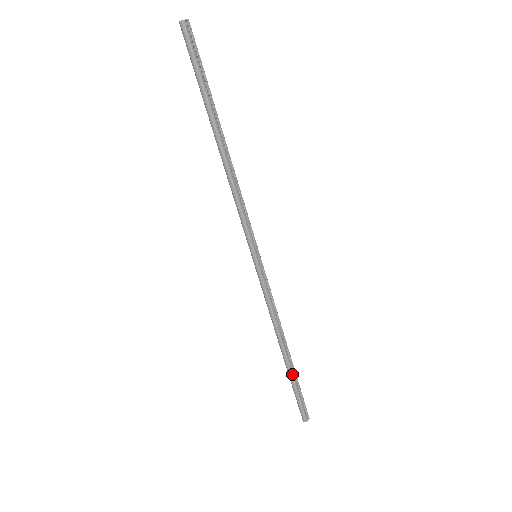
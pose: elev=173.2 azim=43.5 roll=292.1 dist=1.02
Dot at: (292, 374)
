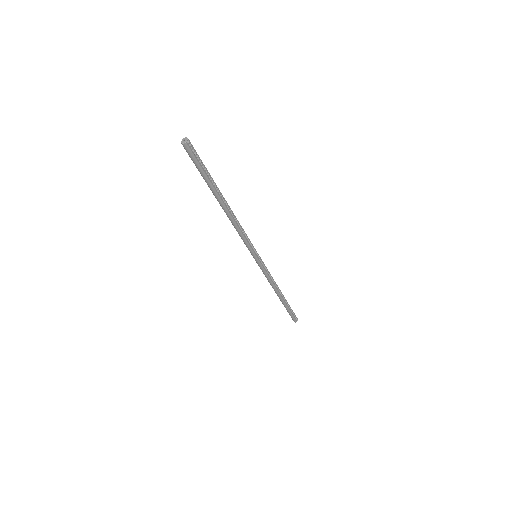
Dot at: (286, 304)
